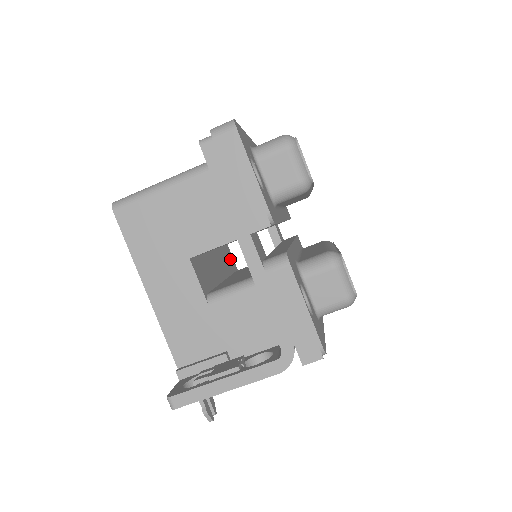
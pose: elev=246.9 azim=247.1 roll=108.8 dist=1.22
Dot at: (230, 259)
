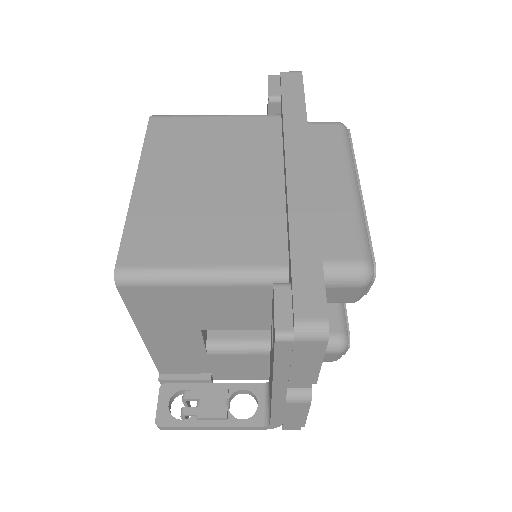
Dot at: occluded
